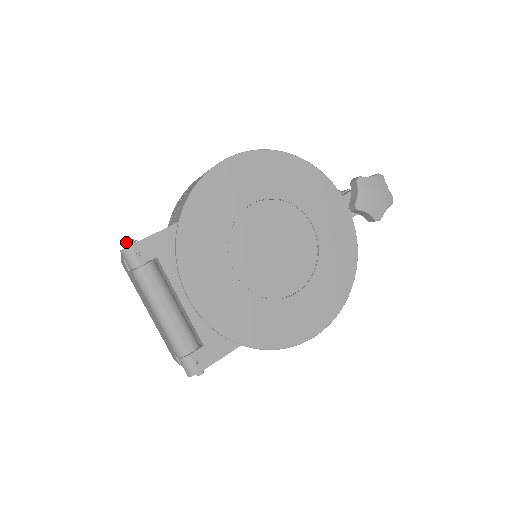
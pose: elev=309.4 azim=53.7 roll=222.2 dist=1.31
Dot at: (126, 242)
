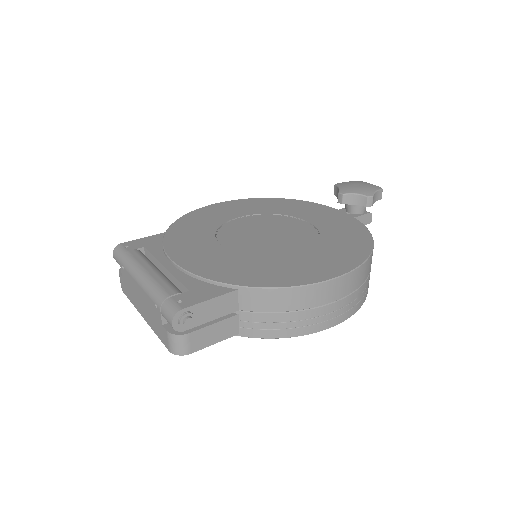
Dot at: occluded
